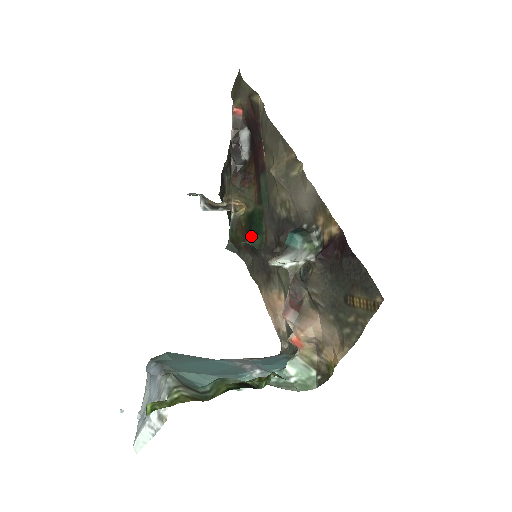
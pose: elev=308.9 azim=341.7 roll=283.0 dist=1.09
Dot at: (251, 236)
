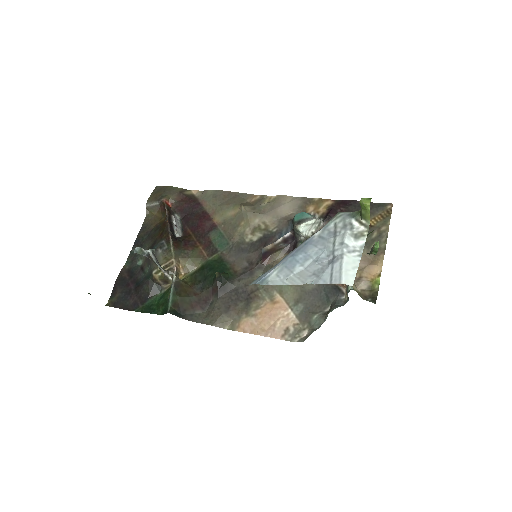
Dot at: occluded
